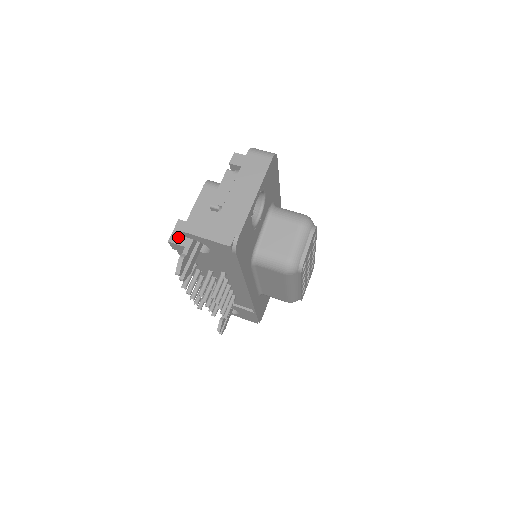
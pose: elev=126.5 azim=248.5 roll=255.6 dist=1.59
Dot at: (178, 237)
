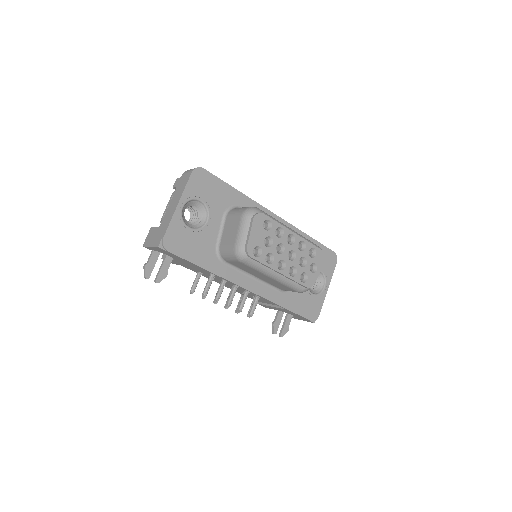
Dot at: occluded
